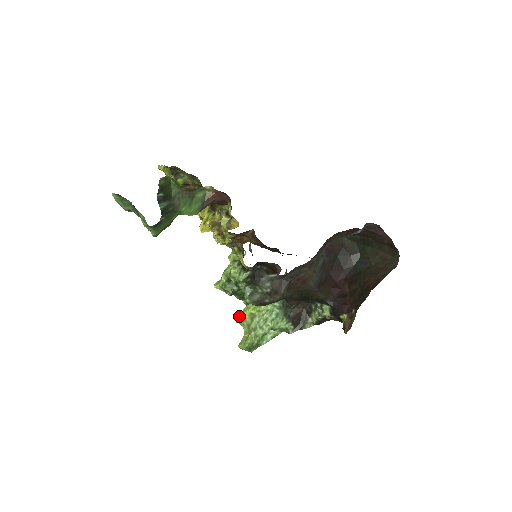
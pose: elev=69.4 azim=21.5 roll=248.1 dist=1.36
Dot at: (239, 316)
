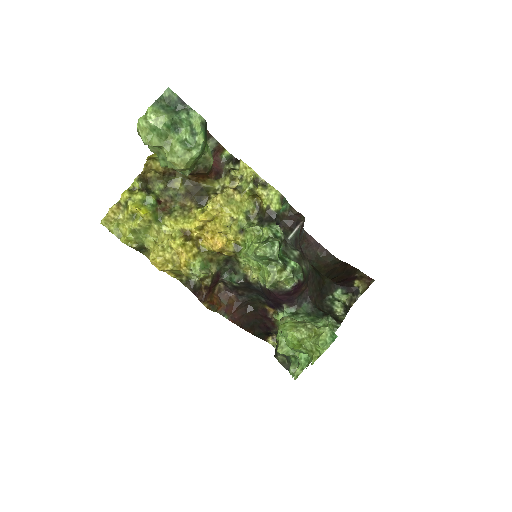
Dot at: (284, 334)
